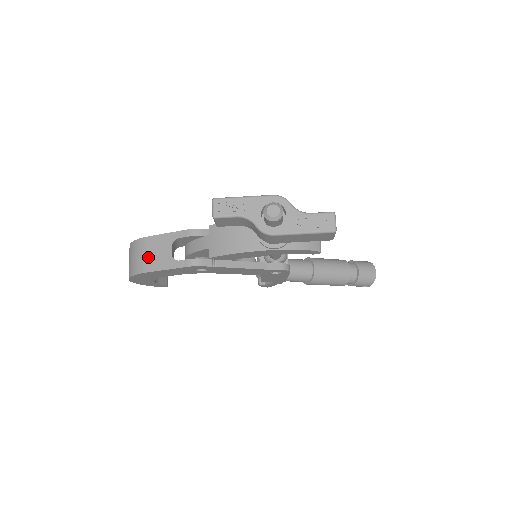
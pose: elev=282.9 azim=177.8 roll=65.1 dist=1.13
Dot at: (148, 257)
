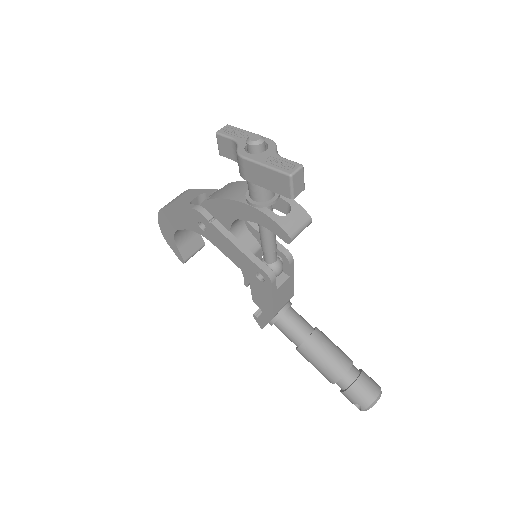
Dot at: (178, 199)
